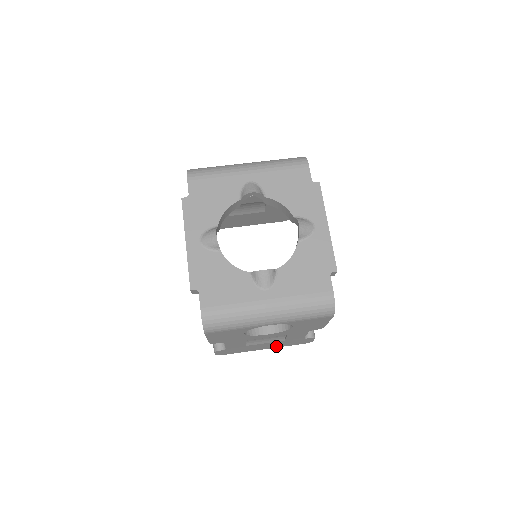
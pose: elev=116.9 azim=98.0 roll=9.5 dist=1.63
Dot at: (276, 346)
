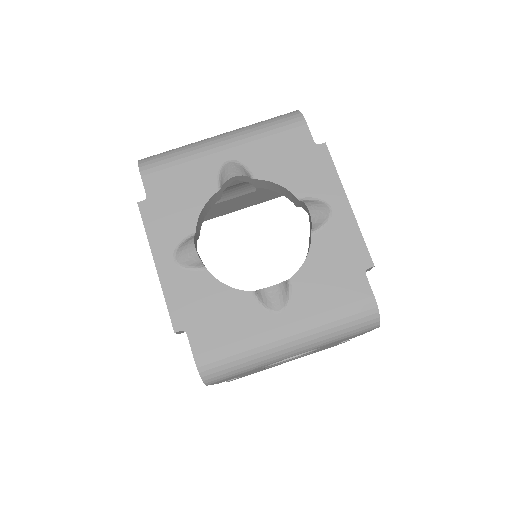
Dot at: occluded
